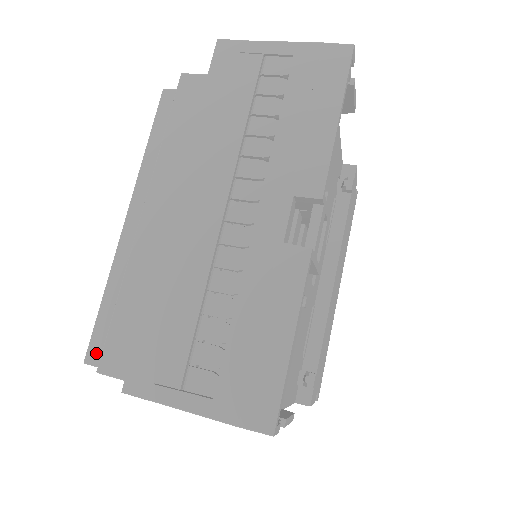
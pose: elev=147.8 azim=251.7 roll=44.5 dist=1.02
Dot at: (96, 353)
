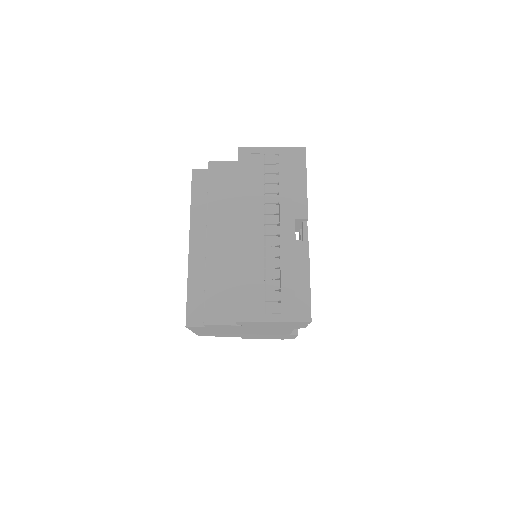
Dot at: (192, 320)
